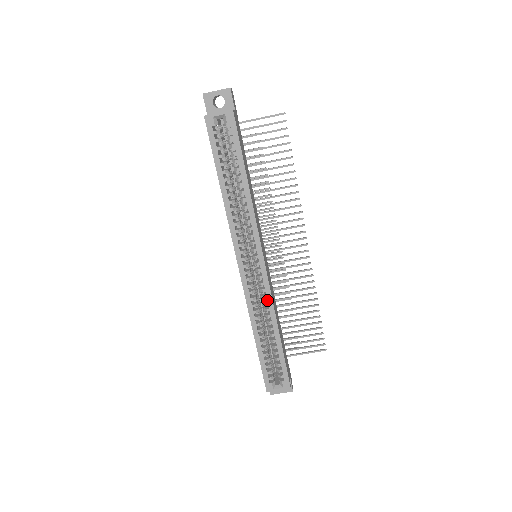
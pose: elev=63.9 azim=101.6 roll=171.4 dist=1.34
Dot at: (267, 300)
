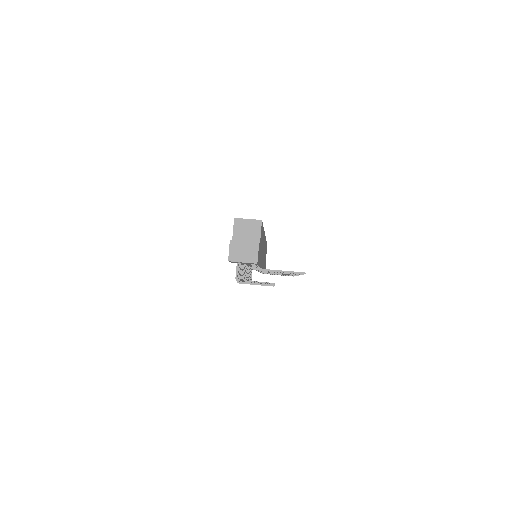
Dot at: occluded
